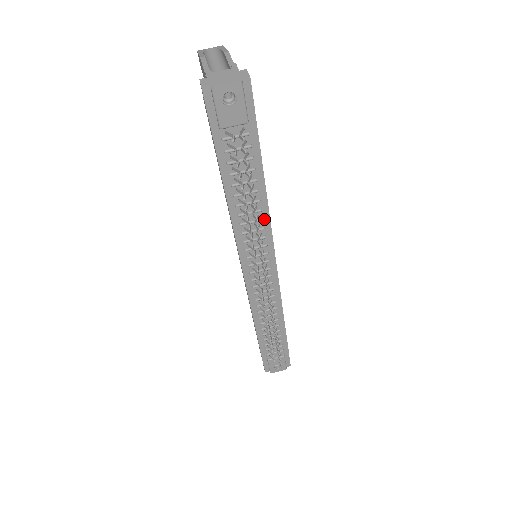
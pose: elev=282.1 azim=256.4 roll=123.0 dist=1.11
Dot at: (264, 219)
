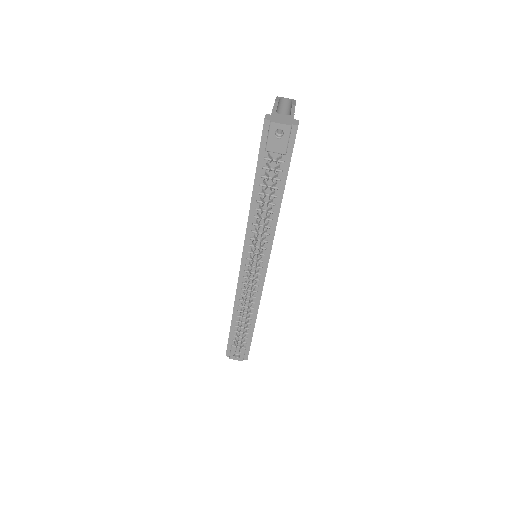
Dot at: (271, 228)
